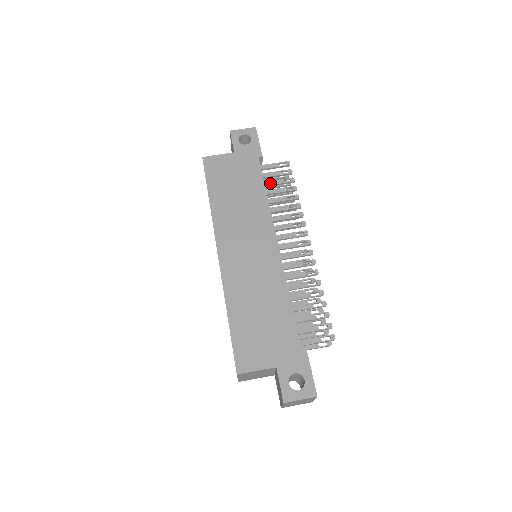
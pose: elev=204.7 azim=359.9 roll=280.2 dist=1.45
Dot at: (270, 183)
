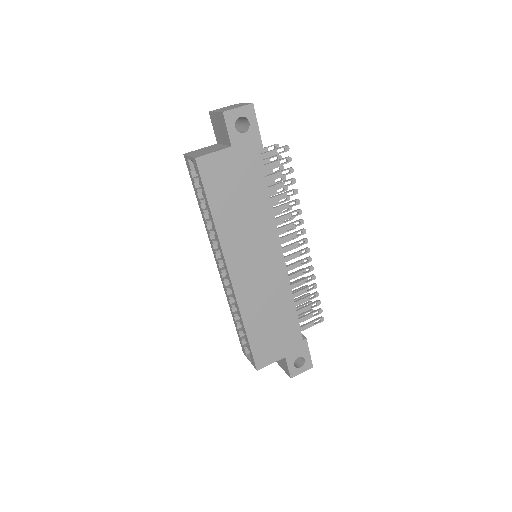
Dot at: (270, 178)
